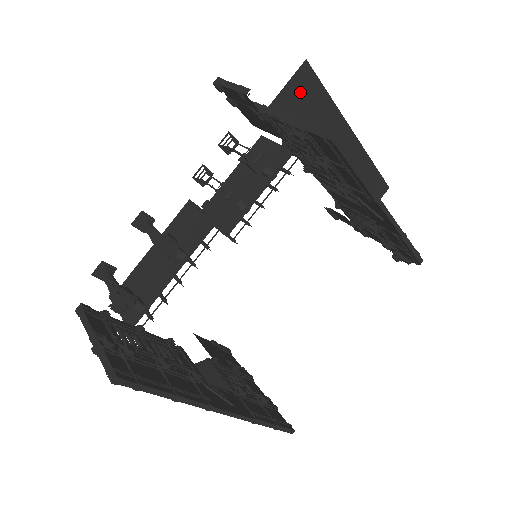
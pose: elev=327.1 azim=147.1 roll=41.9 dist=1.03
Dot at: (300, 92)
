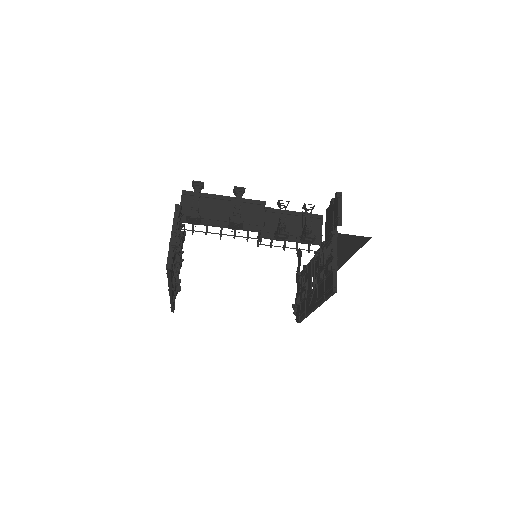
Dot at: (354, 240)
